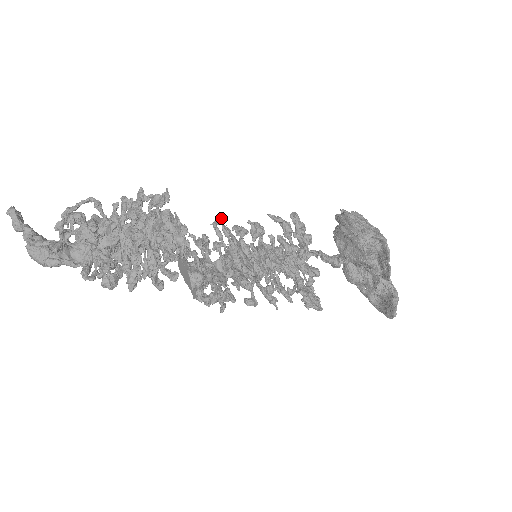
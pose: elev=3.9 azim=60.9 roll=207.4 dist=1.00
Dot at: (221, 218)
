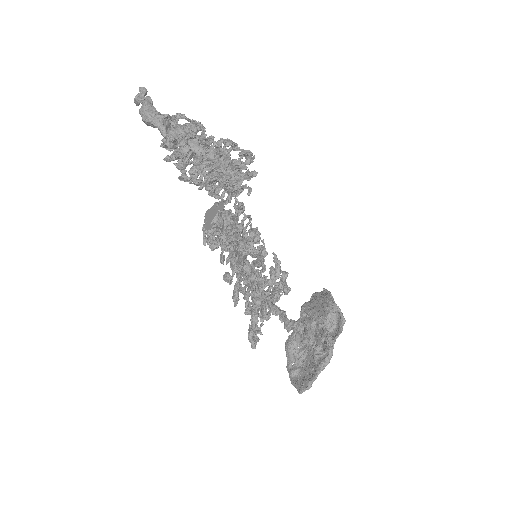
Dot at: (250, 221)
